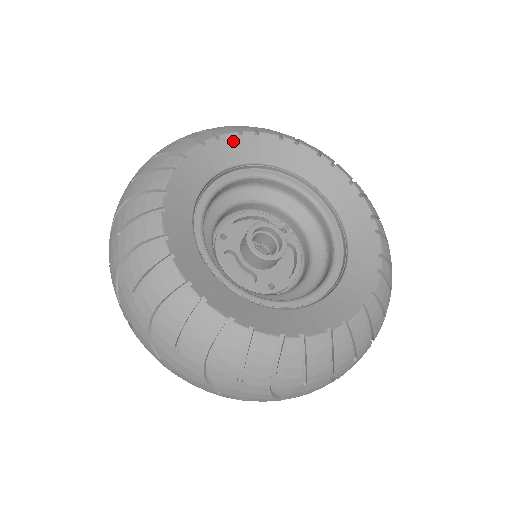
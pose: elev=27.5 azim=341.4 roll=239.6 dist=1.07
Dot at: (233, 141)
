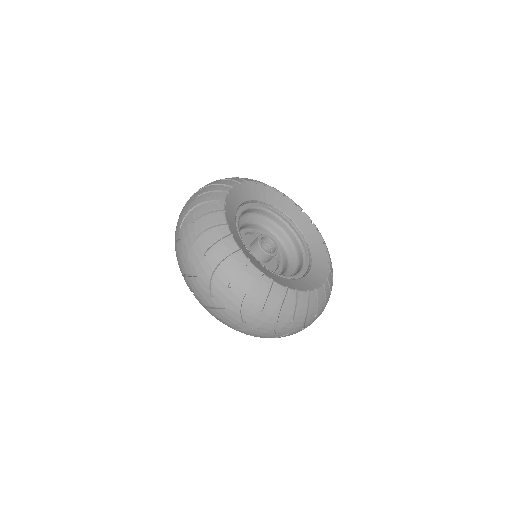
Dot at: (253, 186)
